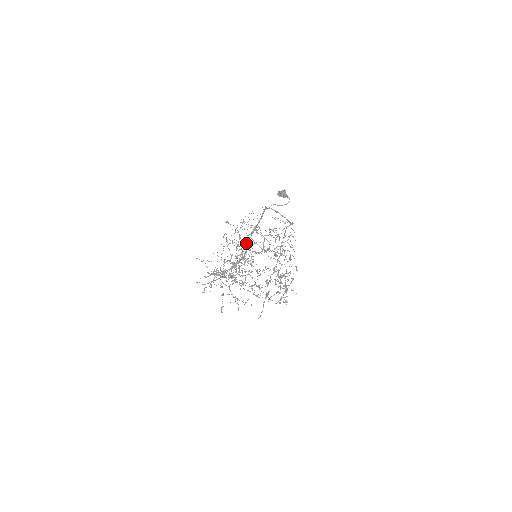
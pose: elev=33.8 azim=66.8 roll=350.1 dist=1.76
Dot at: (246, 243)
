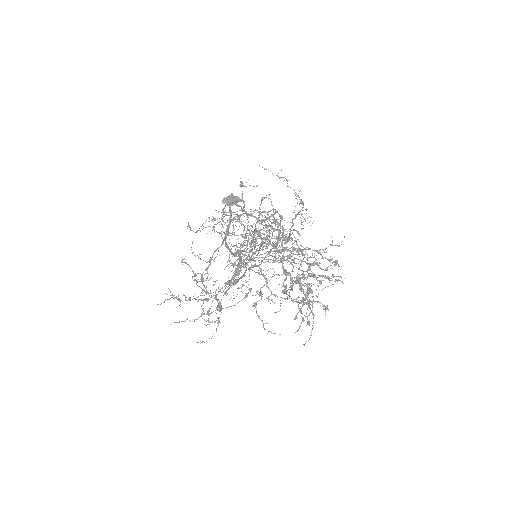
Dot at: occluded
